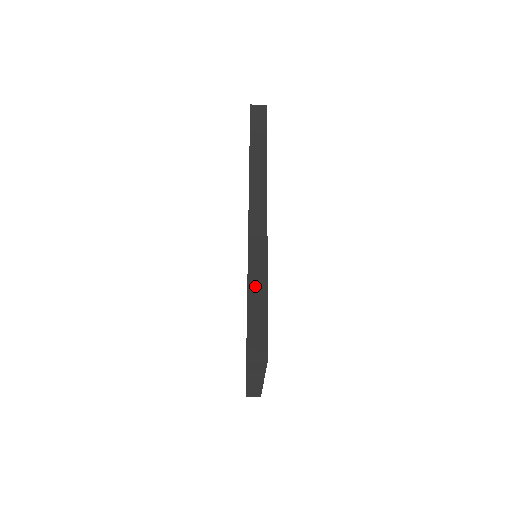
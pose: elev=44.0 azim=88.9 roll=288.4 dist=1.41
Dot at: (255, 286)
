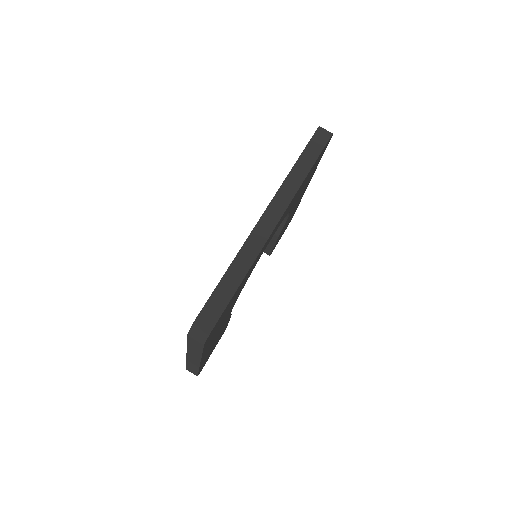
Dot at: (230, 278)
